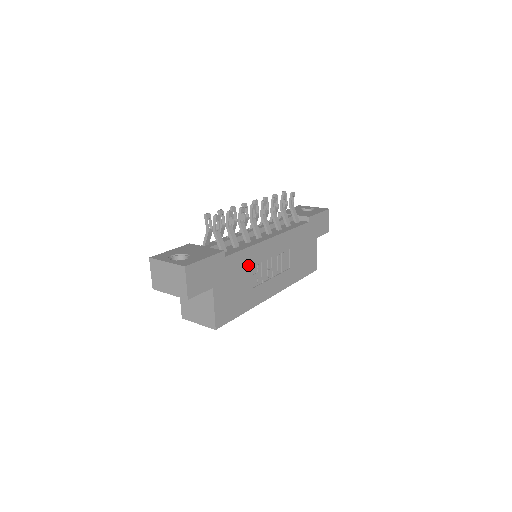
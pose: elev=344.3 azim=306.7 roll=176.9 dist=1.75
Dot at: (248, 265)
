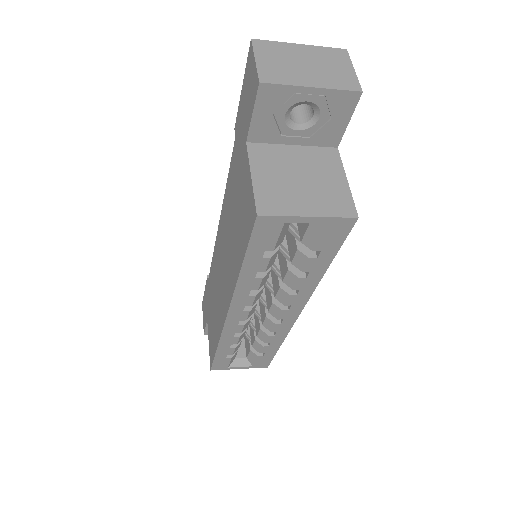
Dot at: occluded
